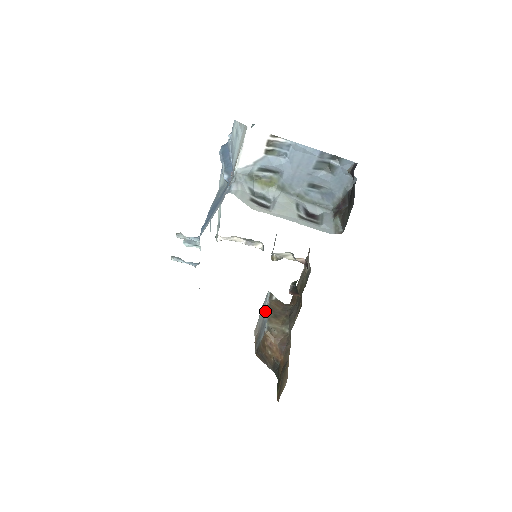
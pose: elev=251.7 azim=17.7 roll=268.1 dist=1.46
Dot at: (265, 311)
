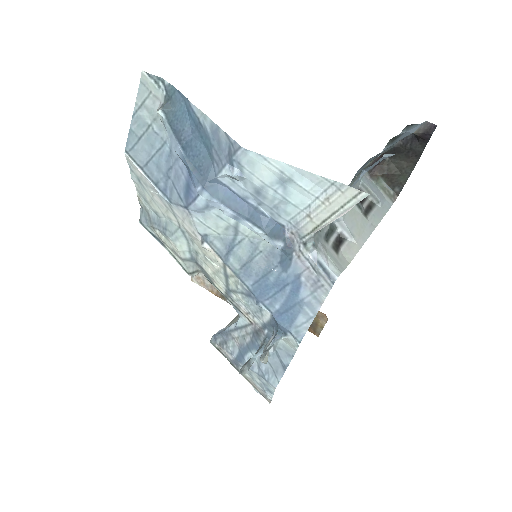
Dot at: occluded
